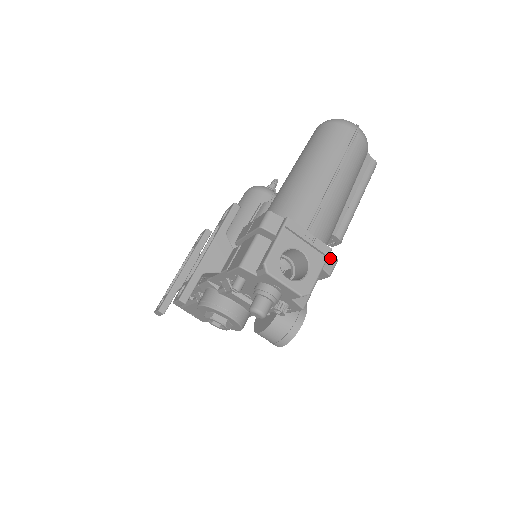
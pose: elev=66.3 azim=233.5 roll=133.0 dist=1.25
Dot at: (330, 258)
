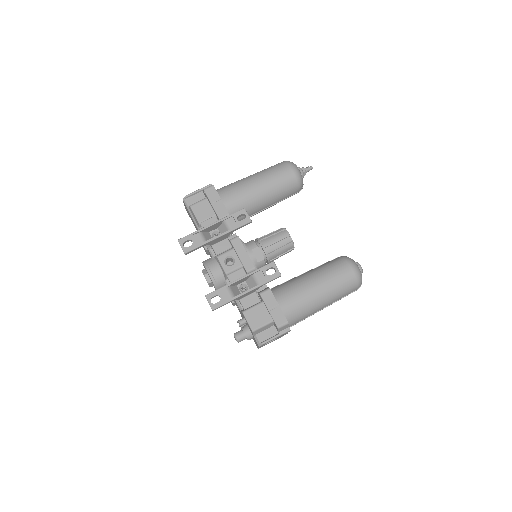
Dot at: occluded
